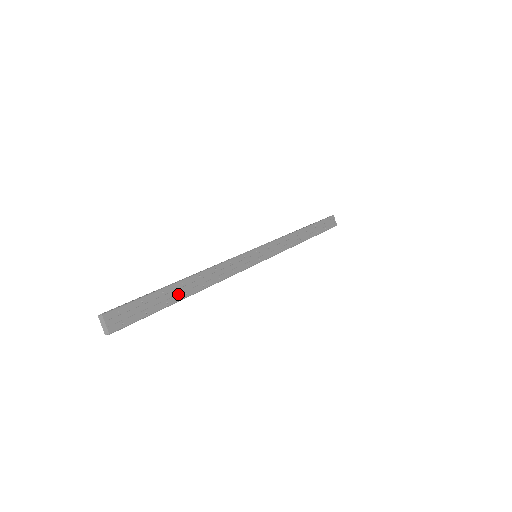
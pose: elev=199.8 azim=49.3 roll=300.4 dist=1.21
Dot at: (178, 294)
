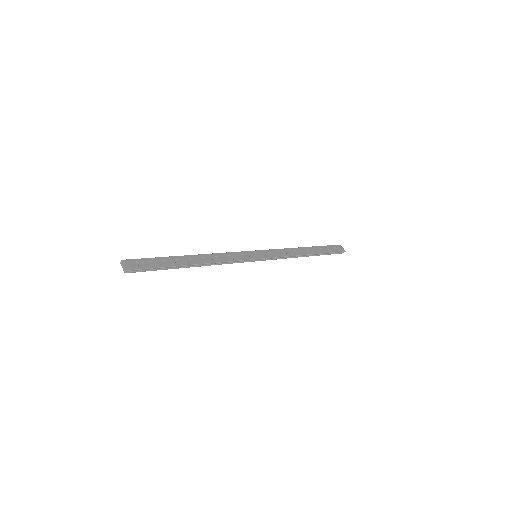
Dot at: (182, 262)
